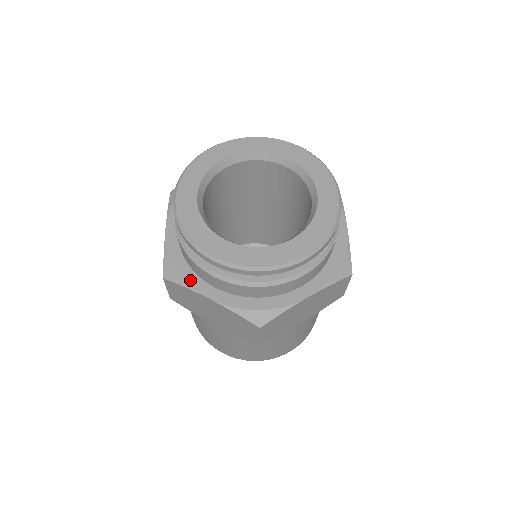
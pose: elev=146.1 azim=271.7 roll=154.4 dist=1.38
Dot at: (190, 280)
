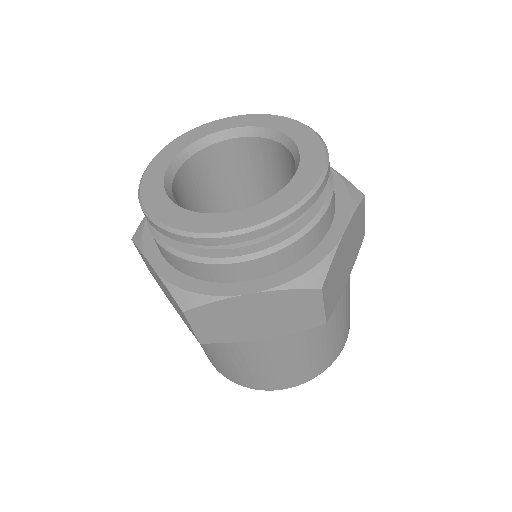
Dot at: (215, 291)
